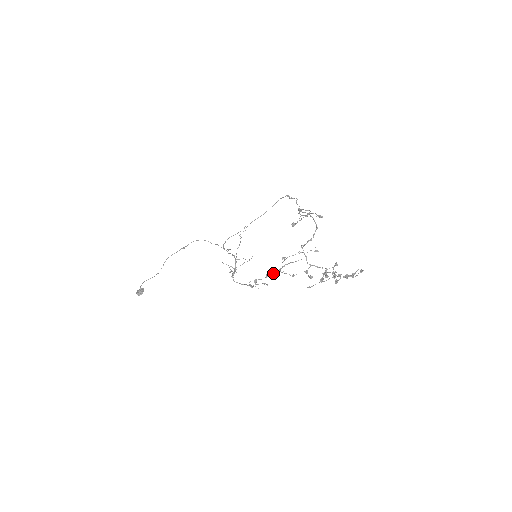
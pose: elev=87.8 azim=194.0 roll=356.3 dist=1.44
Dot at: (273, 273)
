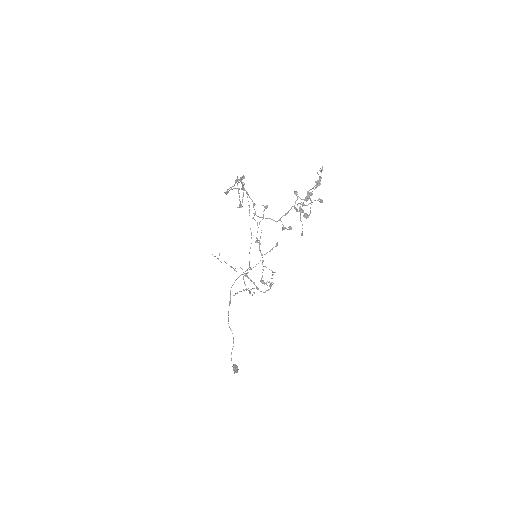
Dot at: occluded
